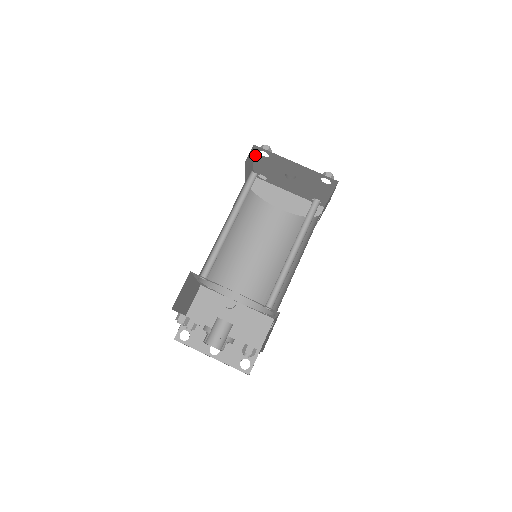
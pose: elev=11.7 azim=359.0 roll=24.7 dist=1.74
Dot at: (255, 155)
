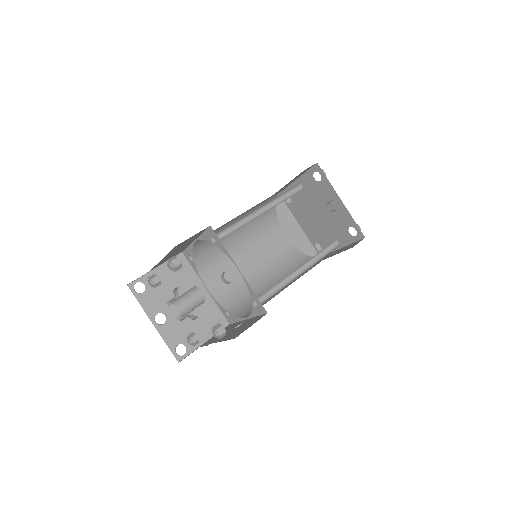
Dot at: (306, 173)
